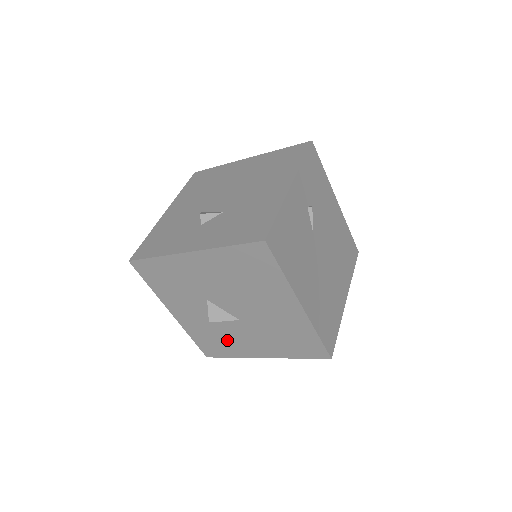
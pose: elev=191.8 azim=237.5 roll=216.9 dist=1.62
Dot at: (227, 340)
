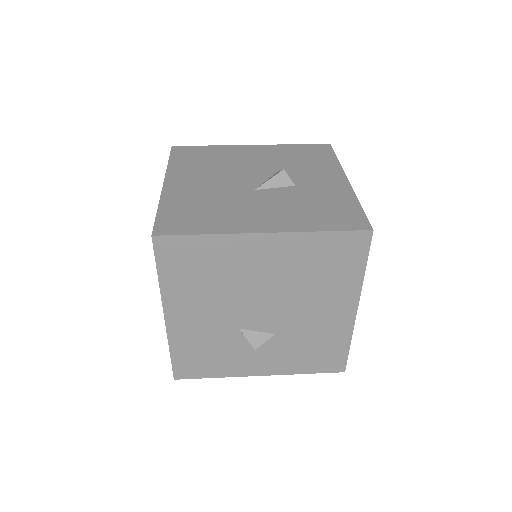
Dot at: occluded
